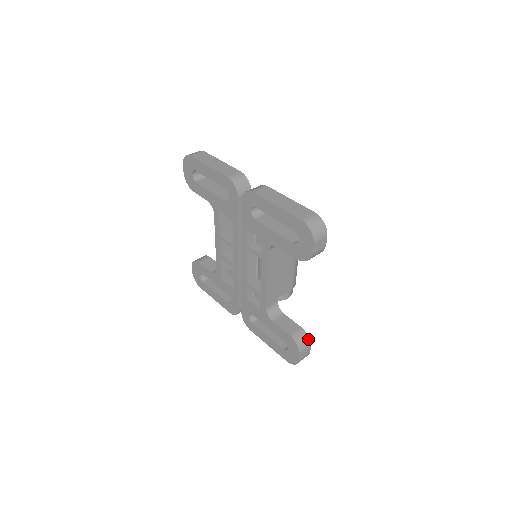
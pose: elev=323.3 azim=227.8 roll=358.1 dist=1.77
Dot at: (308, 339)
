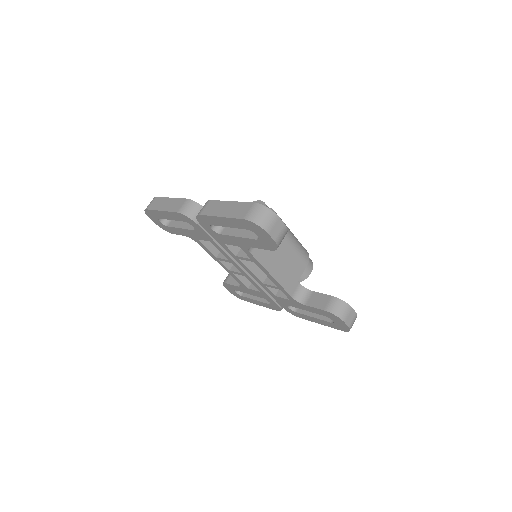
Dot at: (344, 303)
